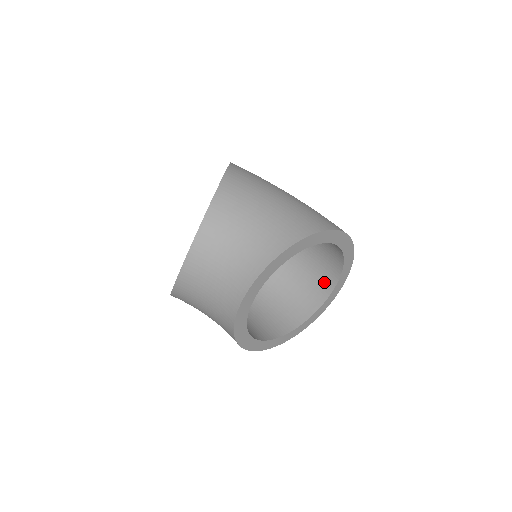
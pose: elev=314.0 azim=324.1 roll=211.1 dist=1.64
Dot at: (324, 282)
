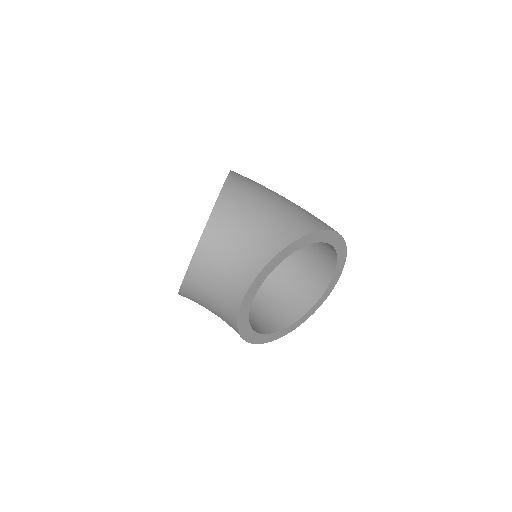
Dot at: (320, 279)
